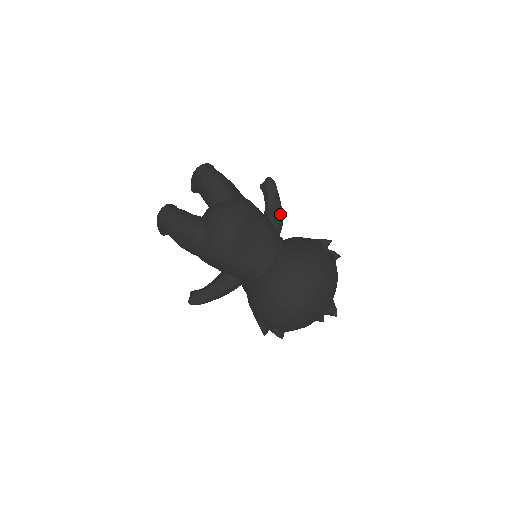
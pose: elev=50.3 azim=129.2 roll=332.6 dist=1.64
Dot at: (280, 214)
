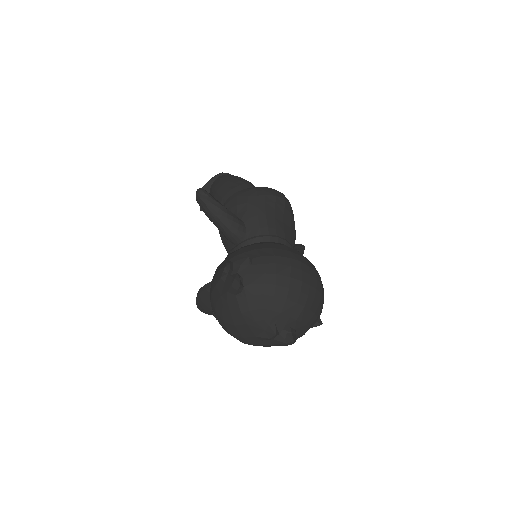
Dot at: occluded
